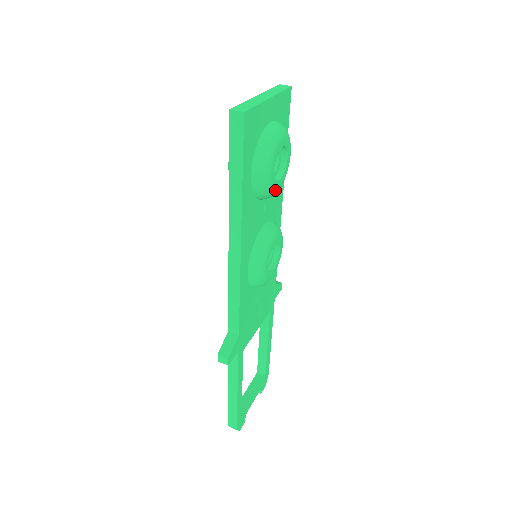
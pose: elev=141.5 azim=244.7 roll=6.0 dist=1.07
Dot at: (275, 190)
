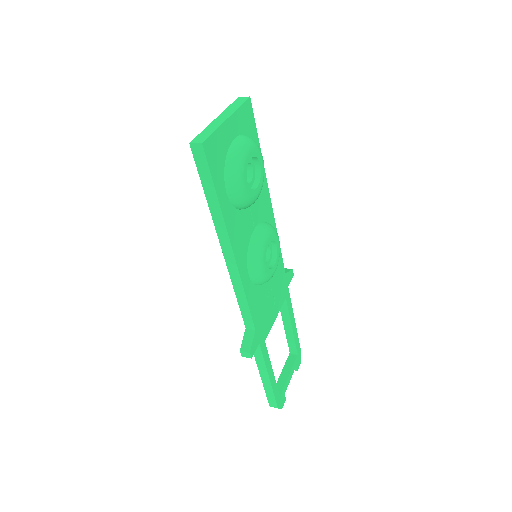
Dot at: (254, 198)
